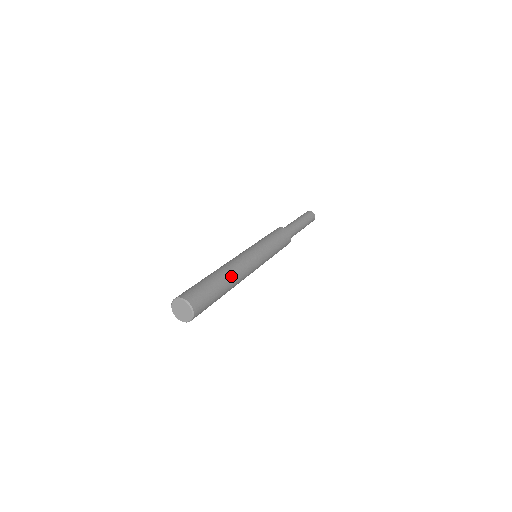
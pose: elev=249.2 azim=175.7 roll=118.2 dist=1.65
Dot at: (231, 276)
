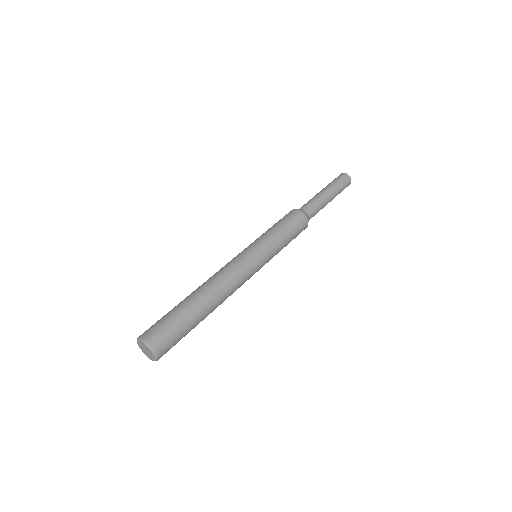
Dot at: (200, 289)
